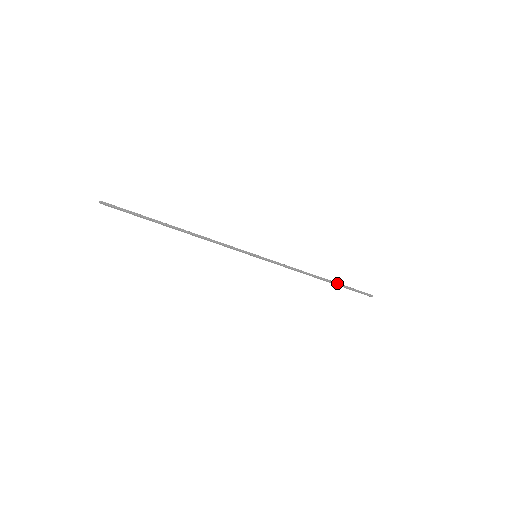
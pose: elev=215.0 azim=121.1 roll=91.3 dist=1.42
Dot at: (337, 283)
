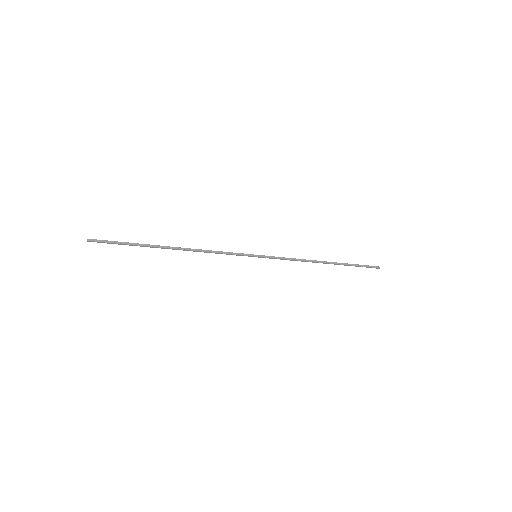
Dot at: (342, 263)
